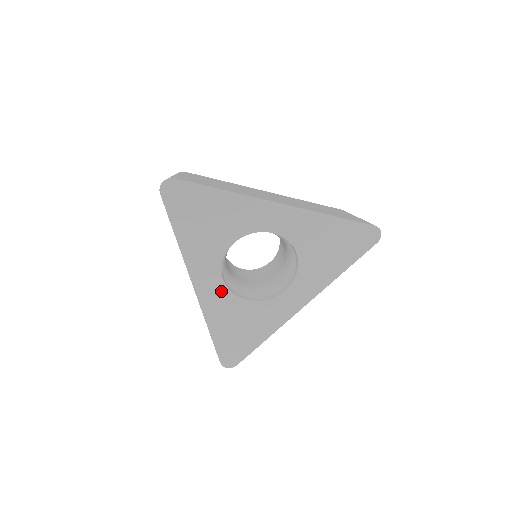
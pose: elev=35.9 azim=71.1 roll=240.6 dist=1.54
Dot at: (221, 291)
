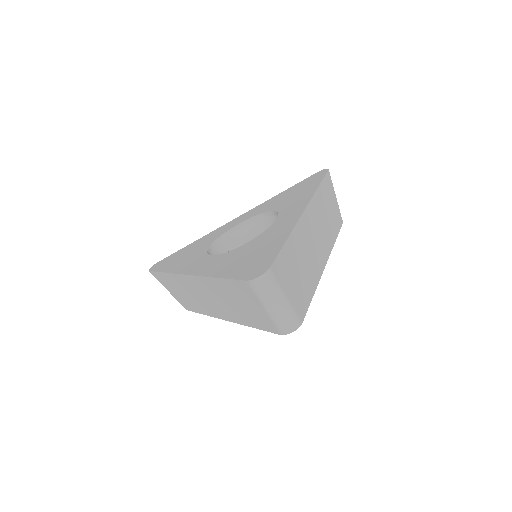
Dot at: (215, 259)
